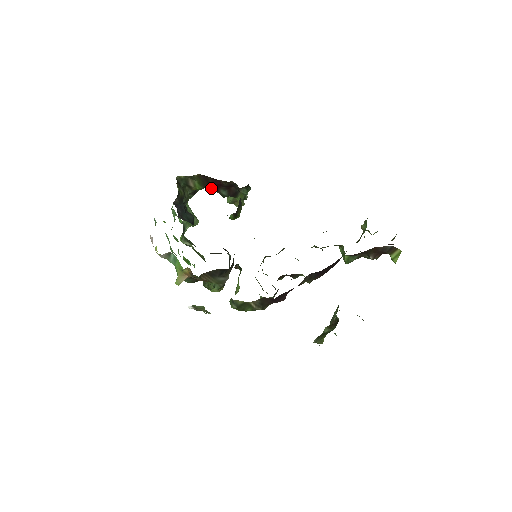
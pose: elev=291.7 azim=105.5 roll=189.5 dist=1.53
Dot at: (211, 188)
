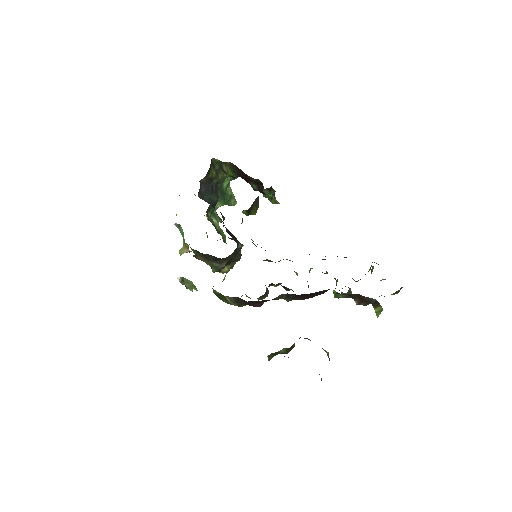
Dot at: (243, 178)
